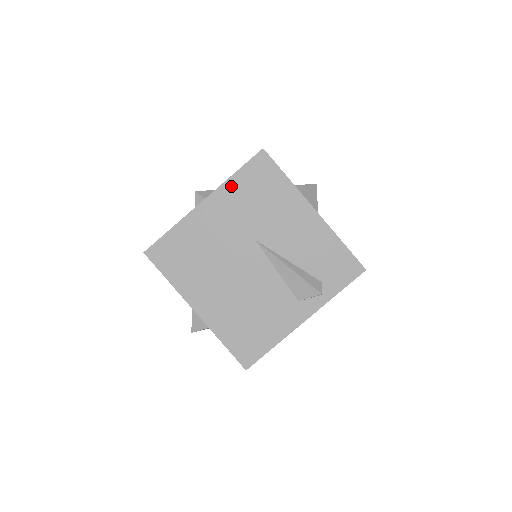
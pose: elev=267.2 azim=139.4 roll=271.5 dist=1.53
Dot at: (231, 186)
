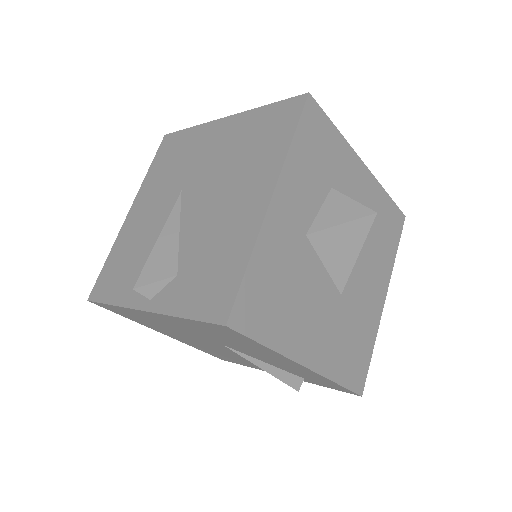
Dot at: (181, 320)
